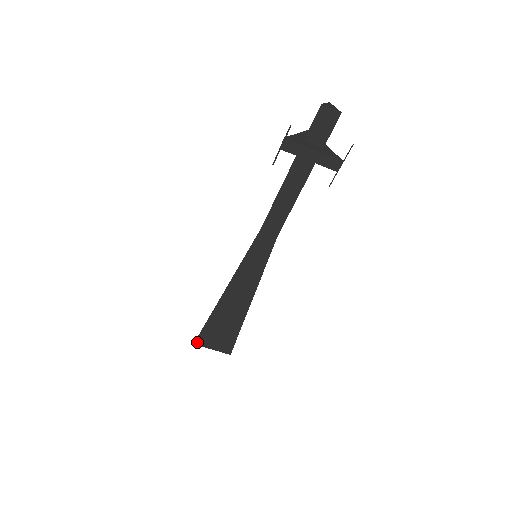
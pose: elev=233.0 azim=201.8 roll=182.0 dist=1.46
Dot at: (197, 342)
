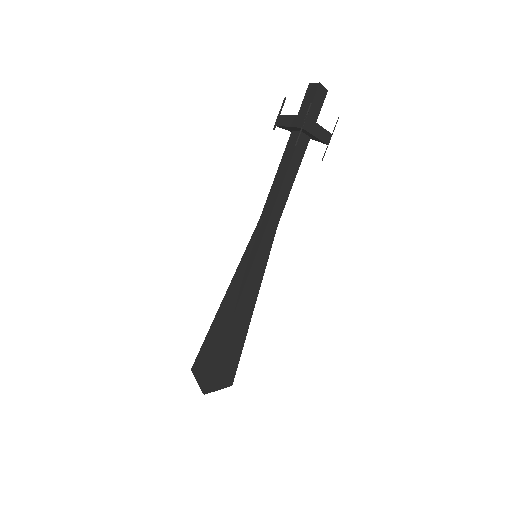
Dot at: (207, 390)
